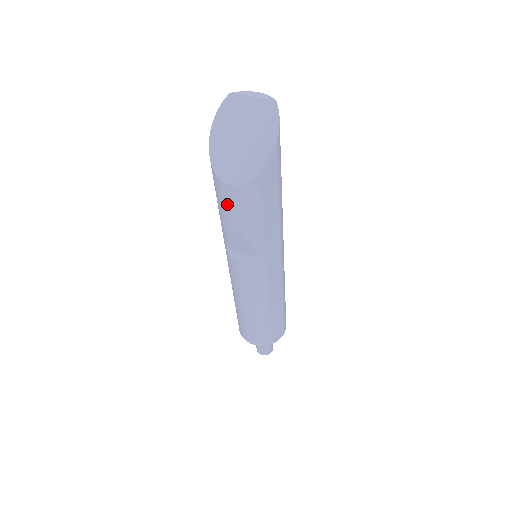
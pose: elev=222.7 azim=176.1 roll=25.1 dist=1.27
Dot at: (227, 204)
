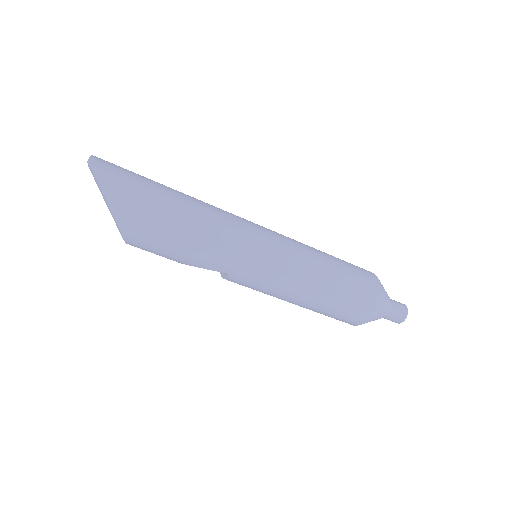
Dot at: occluded
